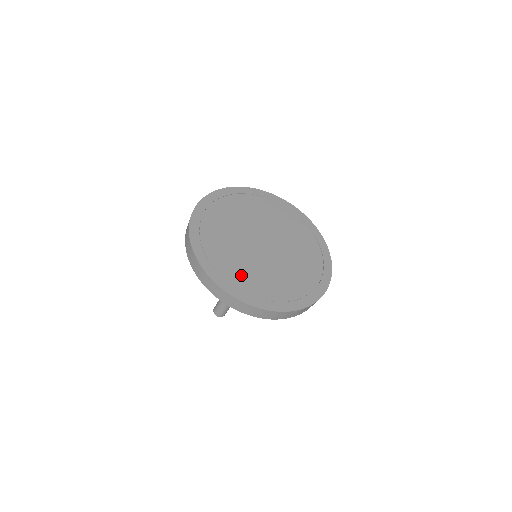
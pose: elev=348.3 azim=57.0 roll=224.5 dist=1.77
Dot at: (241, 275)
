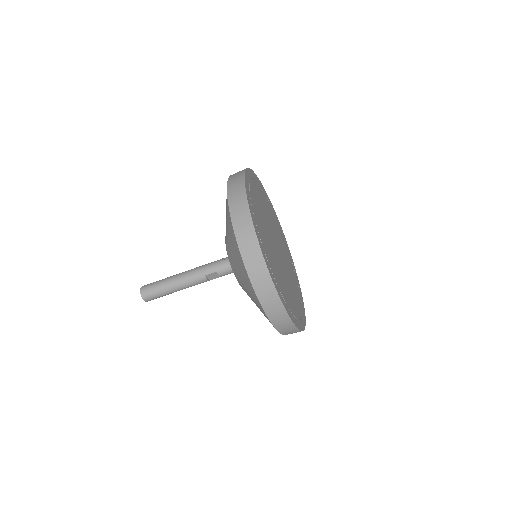
Dot at: (269, 254)
